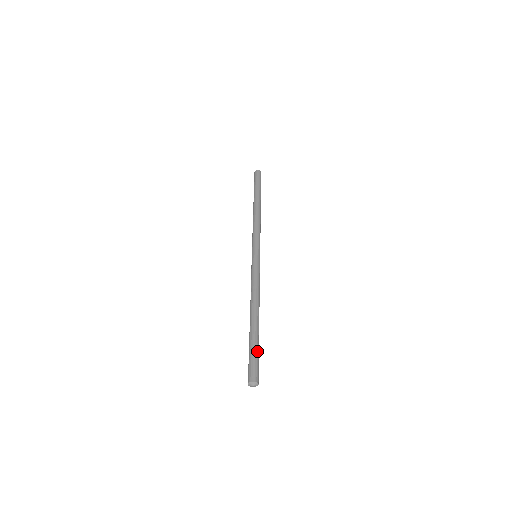
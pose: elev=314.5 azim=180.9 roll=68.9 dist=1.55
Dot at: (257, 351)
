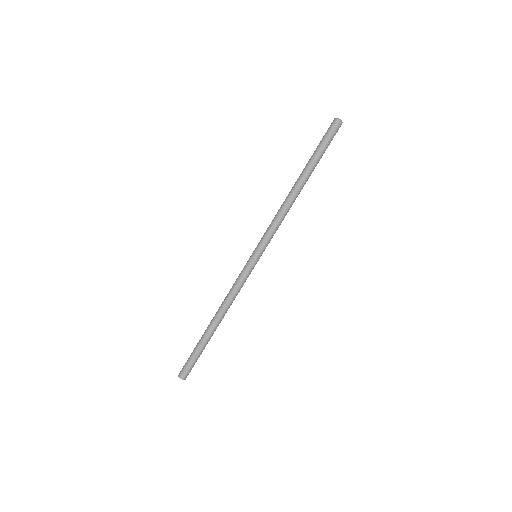
Dot at: occluded
